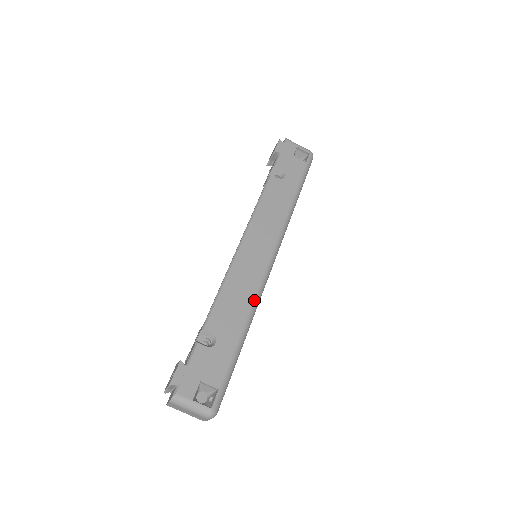
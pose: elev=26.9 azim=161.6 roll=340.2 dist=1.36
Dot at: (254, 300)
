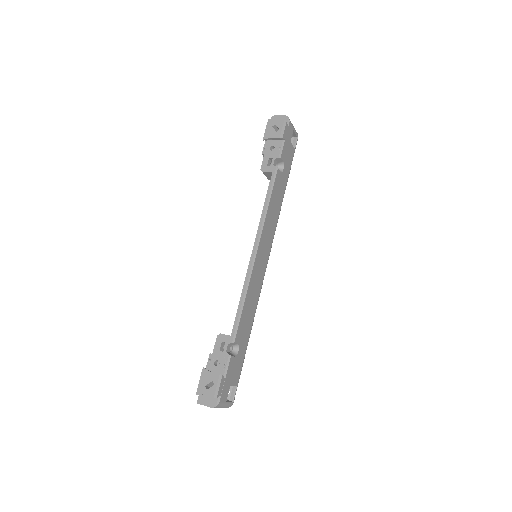
Dot at: (257, 304)
